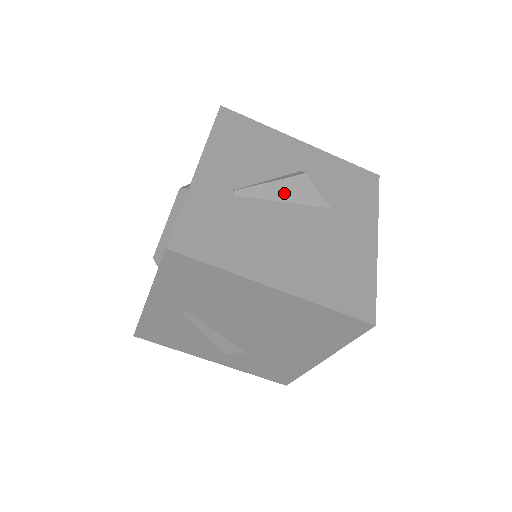
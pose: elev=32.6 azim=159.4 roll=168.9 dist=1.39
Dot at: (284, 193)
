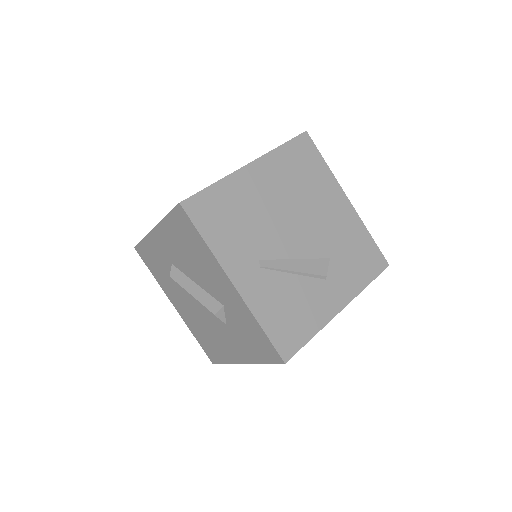
Dot at: occluded
